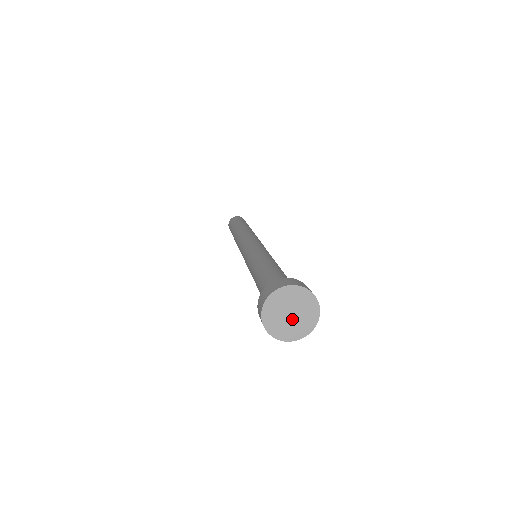
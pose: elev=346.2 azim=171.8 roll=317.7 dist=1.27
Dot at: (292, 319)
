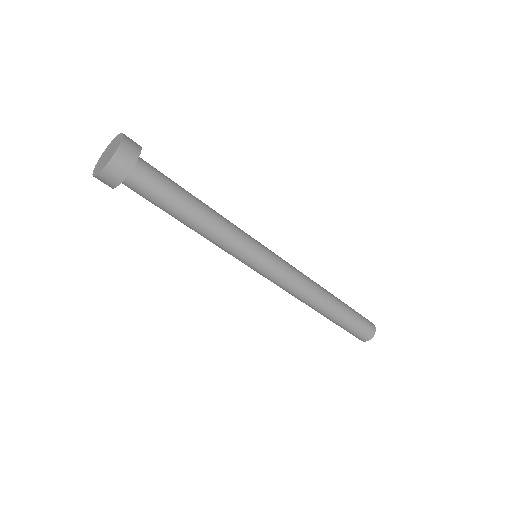
Dot at: (108, 156)
